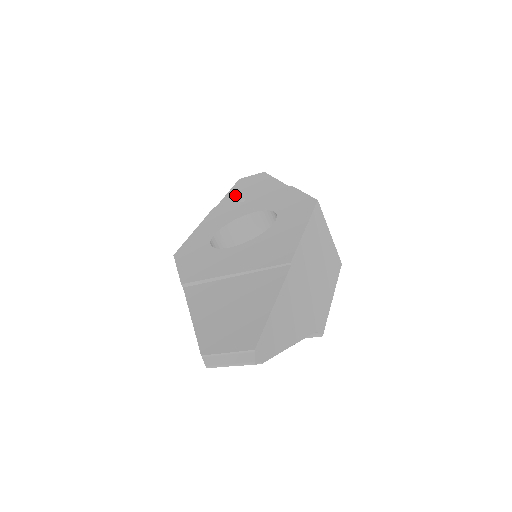
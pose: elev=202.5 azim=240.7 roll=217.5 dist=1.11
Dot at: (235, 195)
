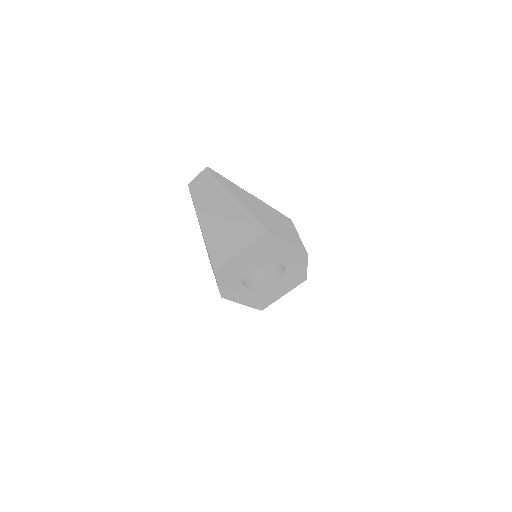
Dot at: occluded
